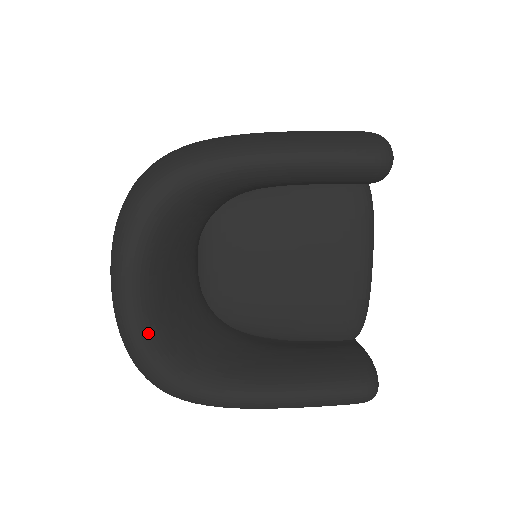
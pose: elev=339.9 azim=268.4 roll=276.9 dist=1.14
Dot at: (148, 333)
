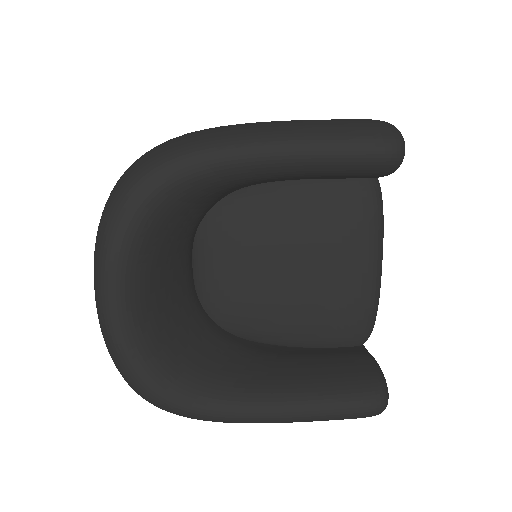
Dot at: (135, 344)
